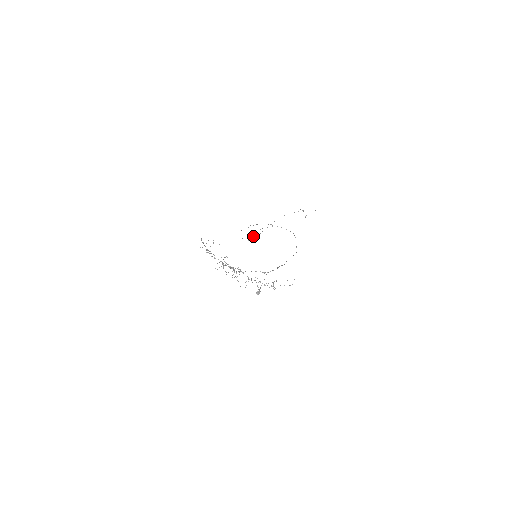
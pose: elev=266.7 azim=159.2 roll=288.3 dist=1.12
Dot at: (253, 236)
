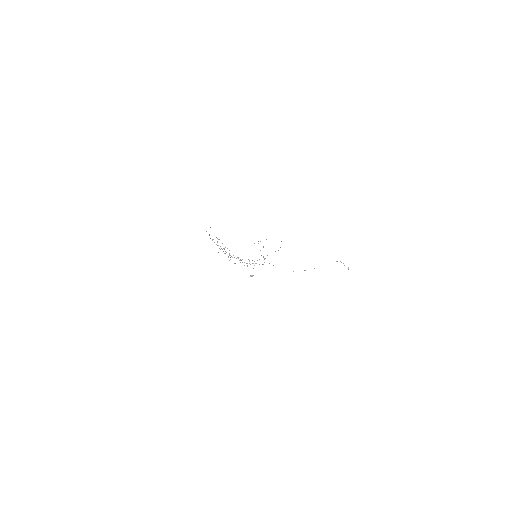
Dot at: (254, 243)
